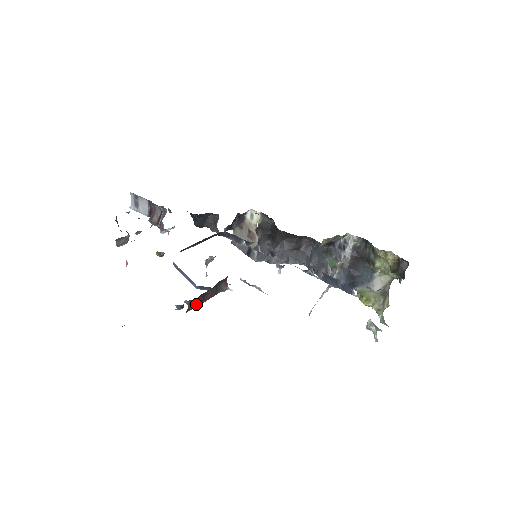
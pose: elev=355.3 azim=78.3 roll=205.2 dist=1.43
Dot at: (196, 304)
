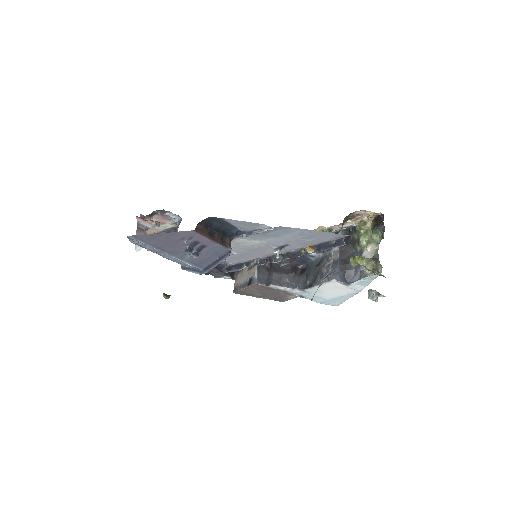
Dot at: (204, 233)
